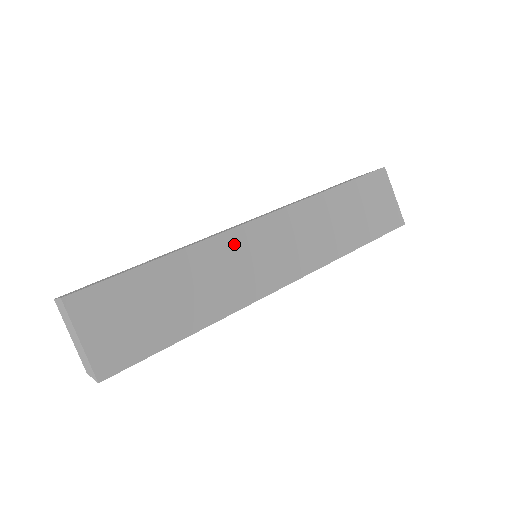
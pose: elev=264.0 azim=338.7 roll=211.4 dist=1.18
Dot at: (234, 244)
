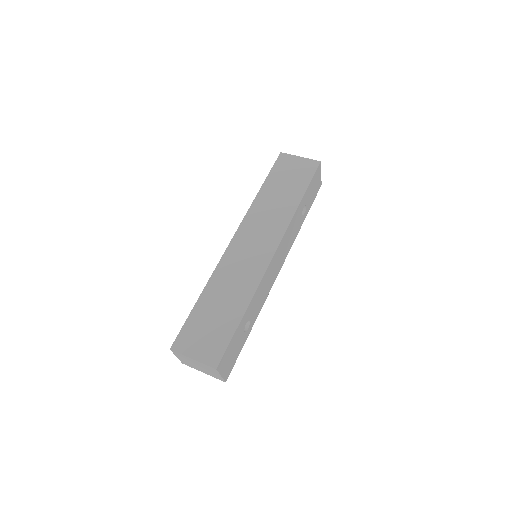
Dot at: (230, 259)
